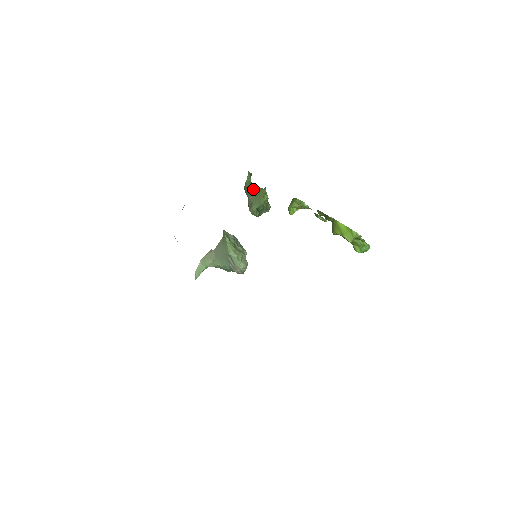
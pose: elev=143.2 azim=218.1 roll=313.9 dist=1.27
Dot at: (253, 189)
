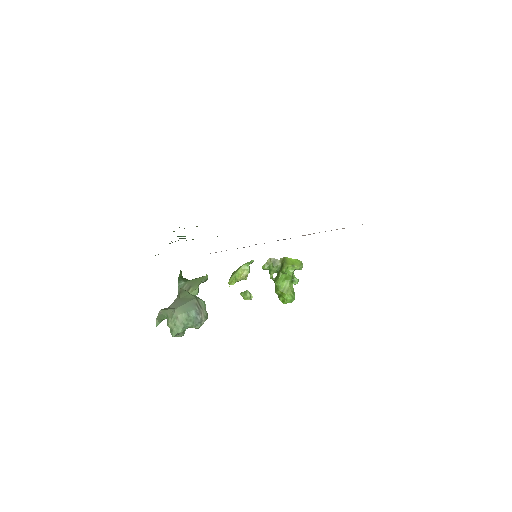
Dot at: (187, 280)
